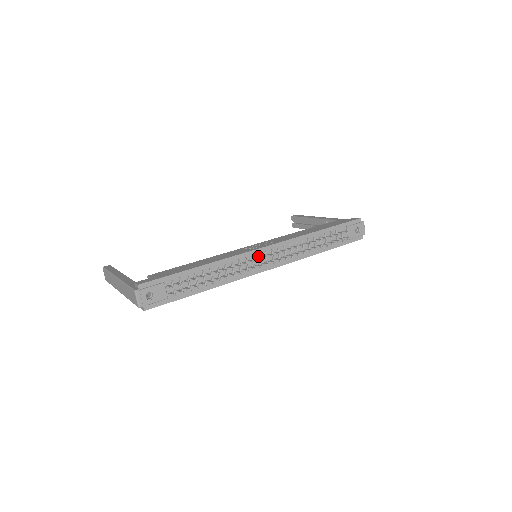
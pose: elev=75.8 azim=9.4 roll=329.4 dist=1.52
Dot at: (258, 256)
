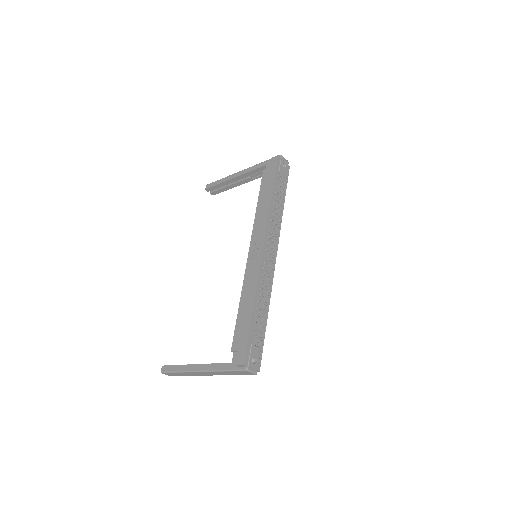
Dot at: (266, 258)
